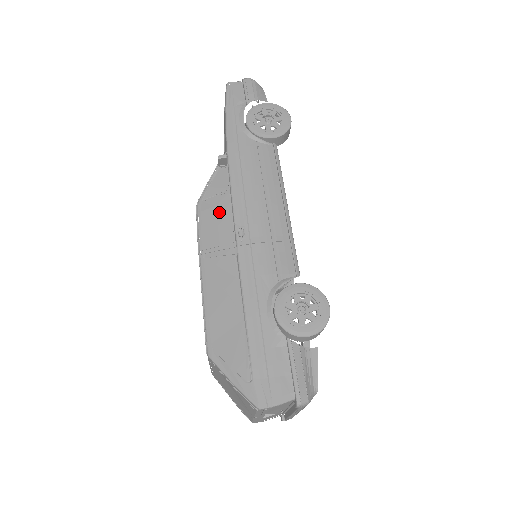
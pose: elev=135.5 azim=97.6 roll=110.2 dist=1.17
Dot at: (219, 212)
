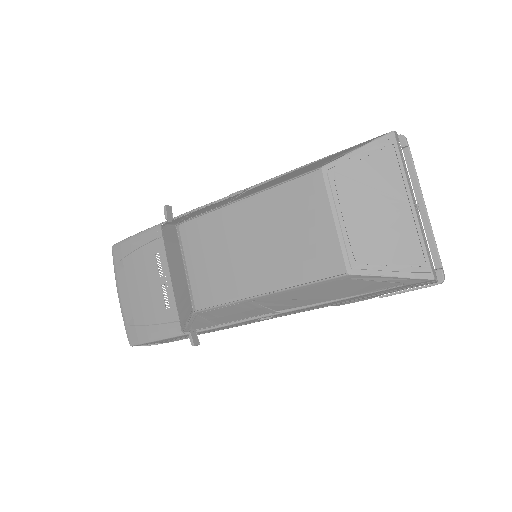
Dot at: (203, 209)
